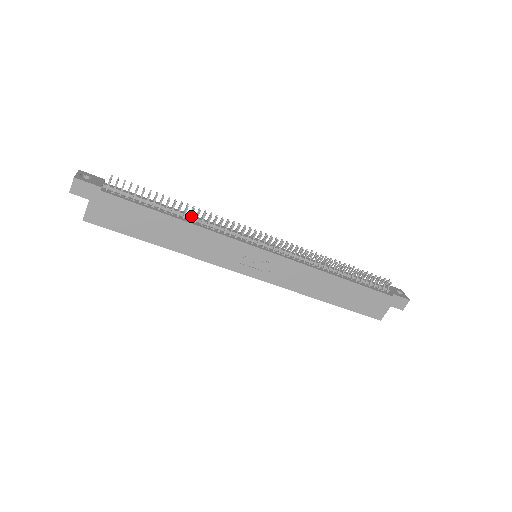
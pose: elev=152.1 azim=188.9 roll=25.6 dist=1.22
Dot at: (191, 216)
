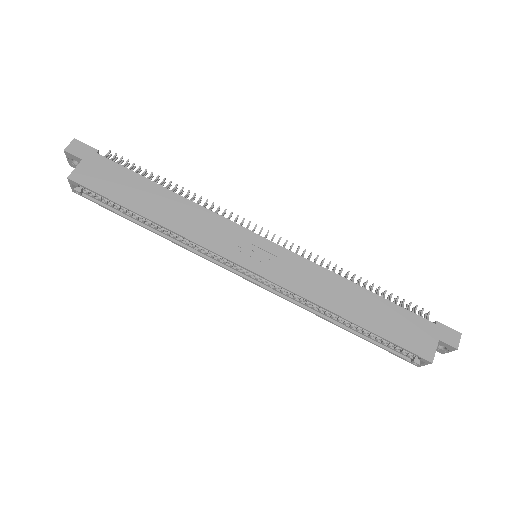
Dot at: (185, 197)
